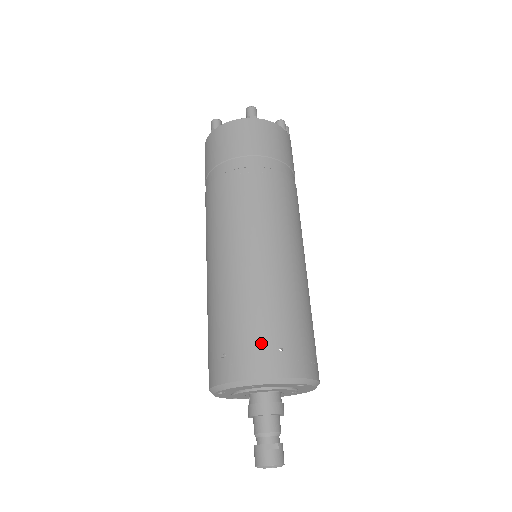
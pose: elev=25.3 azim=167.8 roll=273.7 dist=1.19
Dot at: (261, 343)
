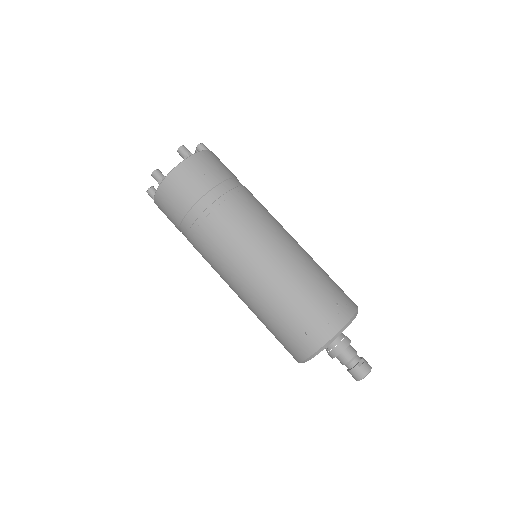
Dot at: (325, 308)
